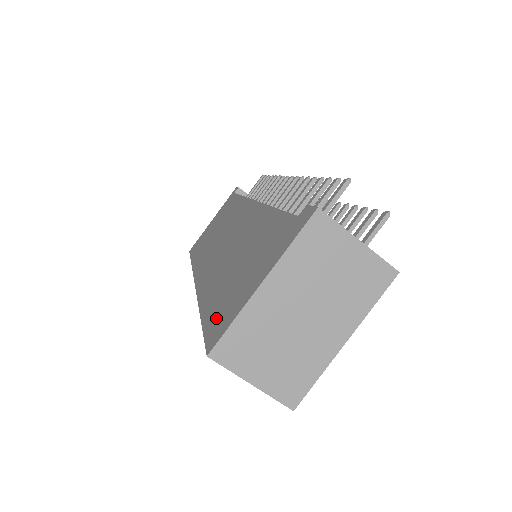
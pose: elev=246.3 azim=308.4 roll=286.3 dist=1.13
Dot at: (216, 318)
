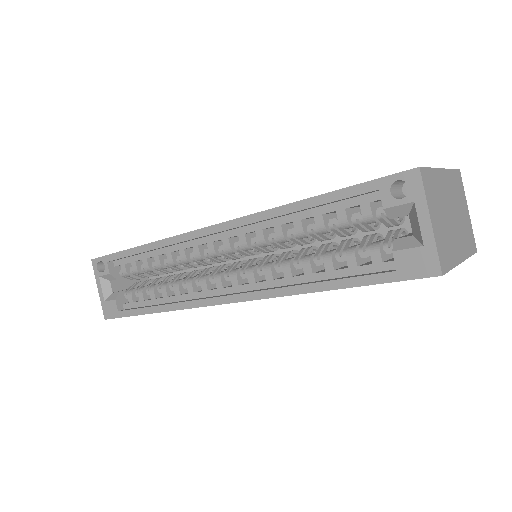
Dot at: occluded
